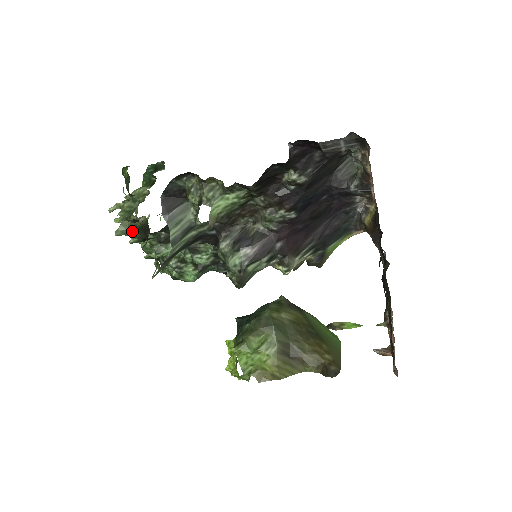
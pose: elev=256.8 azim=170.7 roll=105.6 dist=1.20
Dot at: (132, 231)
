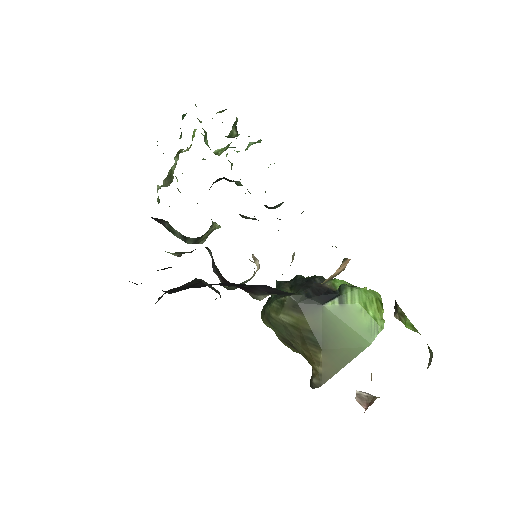
Dot at: occluded
